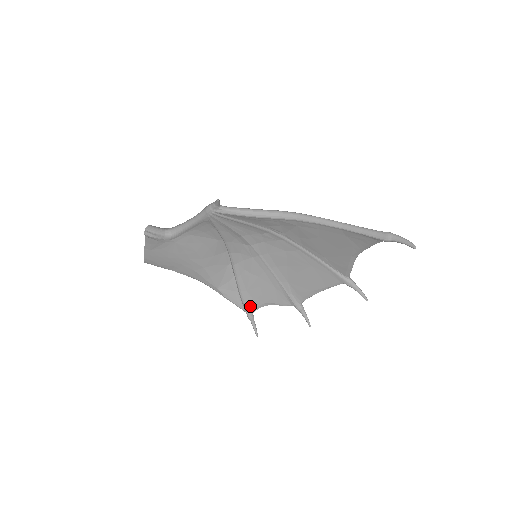
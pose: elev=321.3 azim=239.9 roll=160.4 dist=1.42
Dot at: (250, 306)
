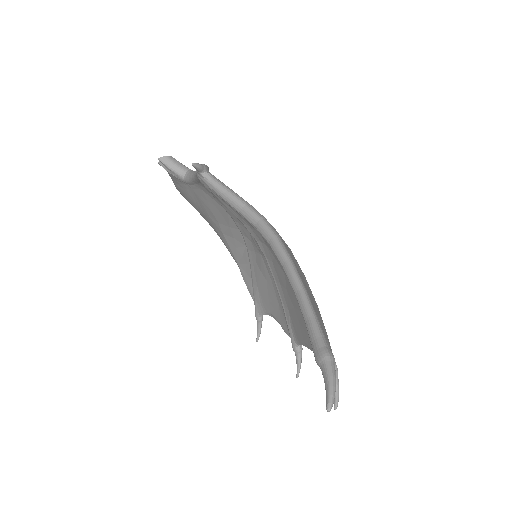
Dot at: (259, 305)
